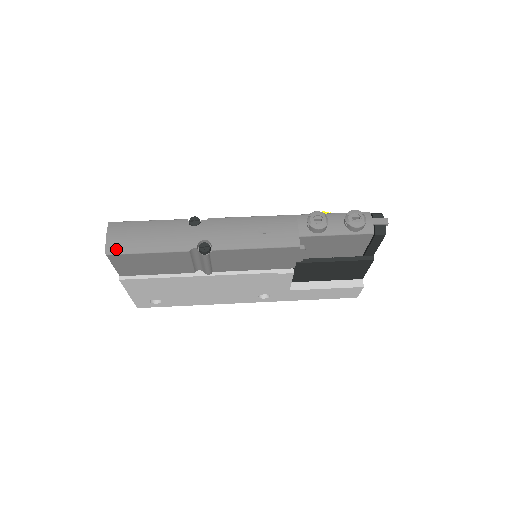
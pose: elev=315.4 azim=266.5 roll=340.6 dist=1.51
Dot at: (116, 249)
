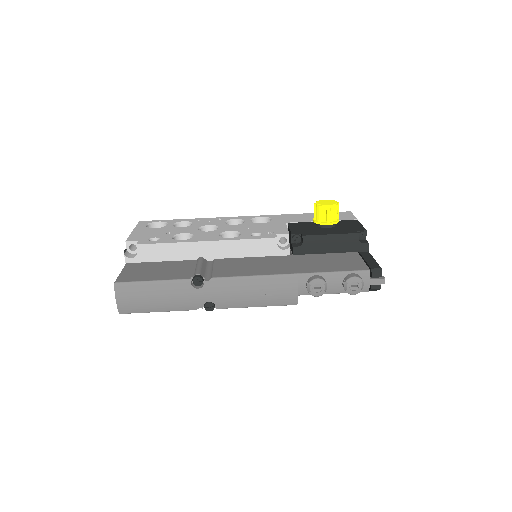
Dot at: (128, 310)
